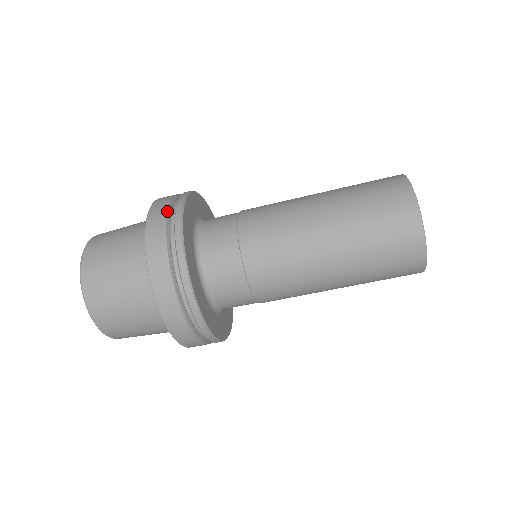
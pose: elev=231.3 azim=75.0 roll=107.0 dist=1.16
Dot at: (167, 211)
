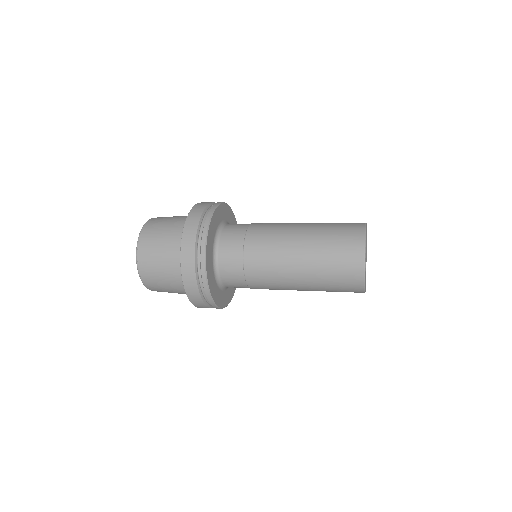
Dot at: (197, 231)
